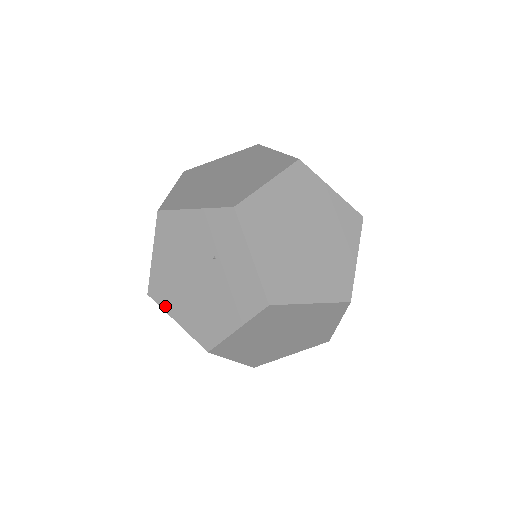
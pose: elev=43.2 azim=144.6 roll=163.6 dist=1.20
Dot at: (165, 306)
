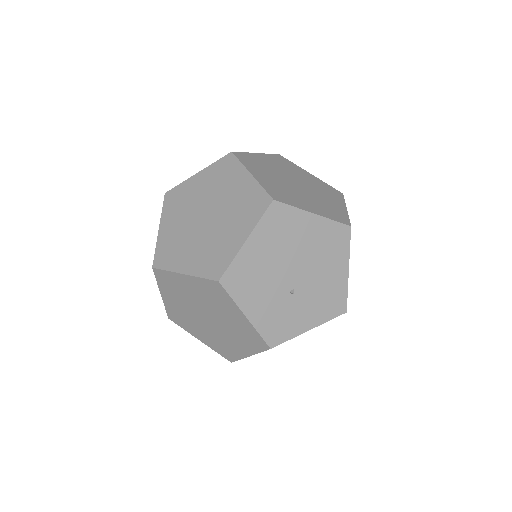
Dot at: occluded
